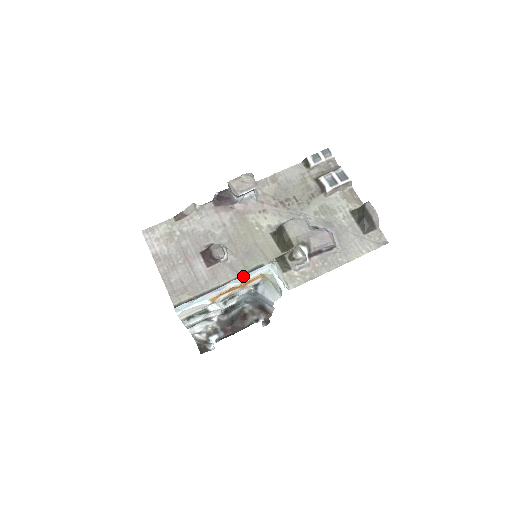
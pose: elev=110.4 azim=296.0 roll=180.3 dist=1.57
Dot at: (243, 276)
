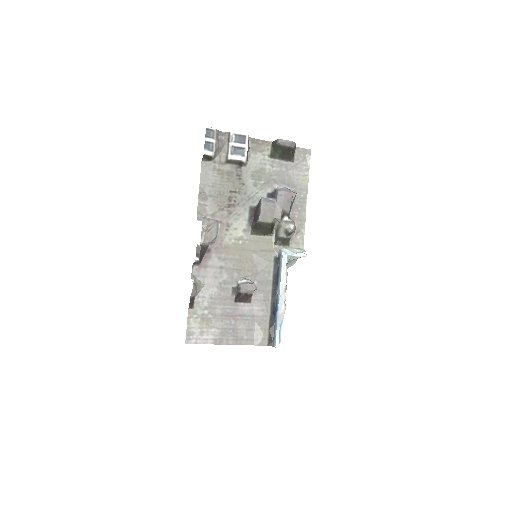
Dot at: (280, 280)
